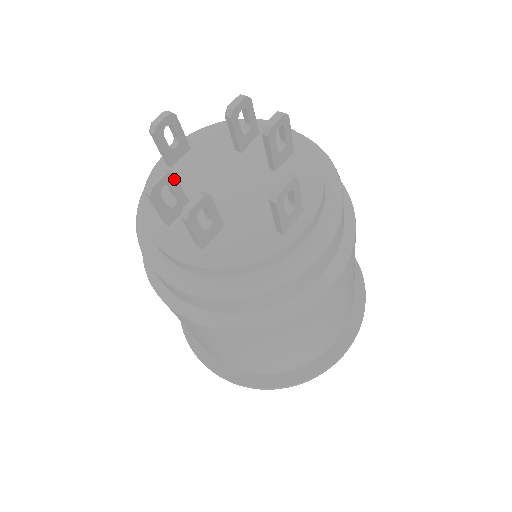
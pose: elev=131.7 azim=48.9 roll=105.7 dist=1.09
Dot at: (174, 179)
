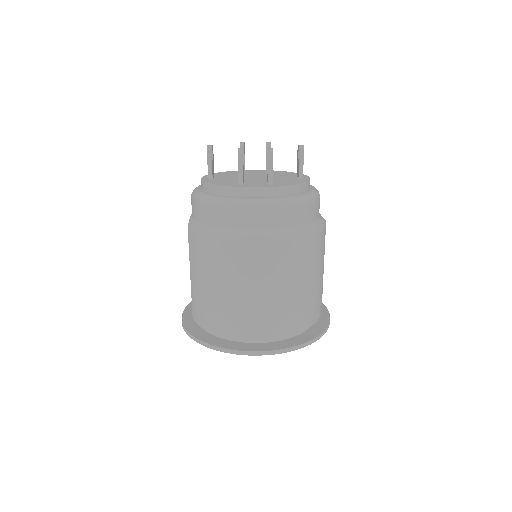
Dot at: occluded
